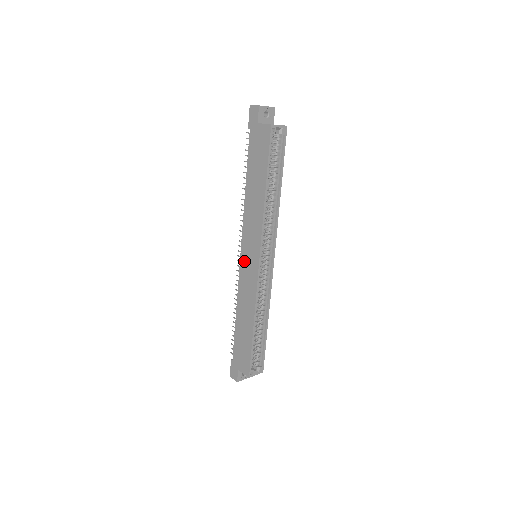
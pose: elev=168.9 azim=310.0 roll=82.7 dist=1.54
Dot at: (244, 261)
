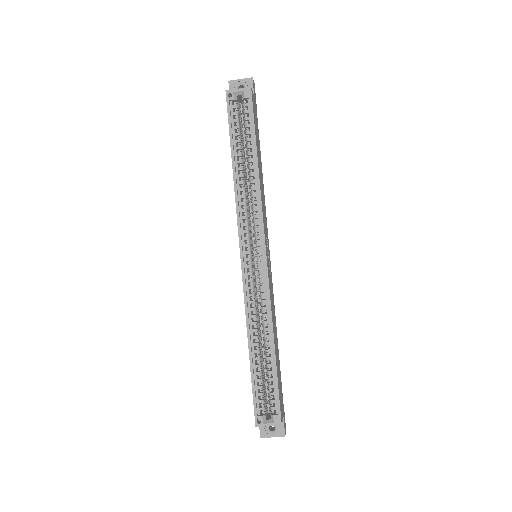
Dot at: occluded
